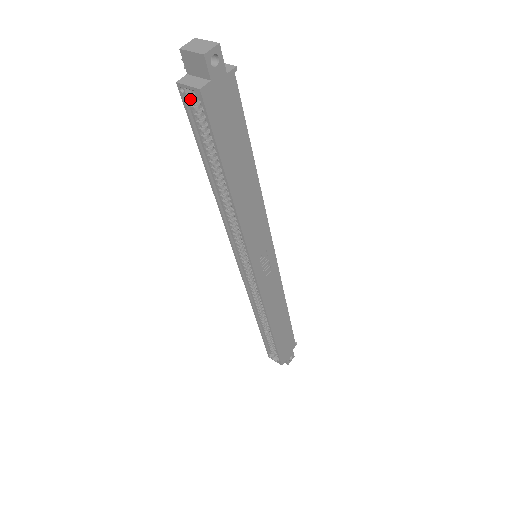
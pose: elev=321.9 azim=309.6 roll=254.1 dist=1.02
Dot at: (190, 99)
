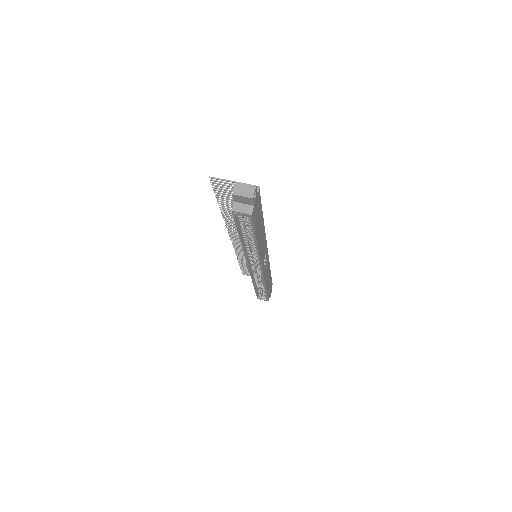
Dot at: (238, 215)
